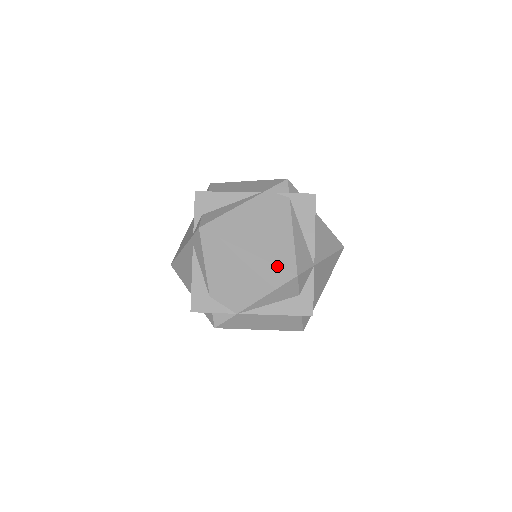
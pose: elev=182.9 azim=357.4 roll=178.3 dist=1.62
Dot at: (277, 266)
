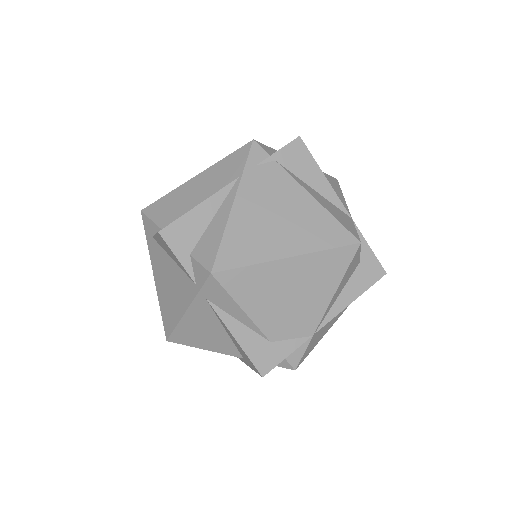
Dot at: (333, 249)
